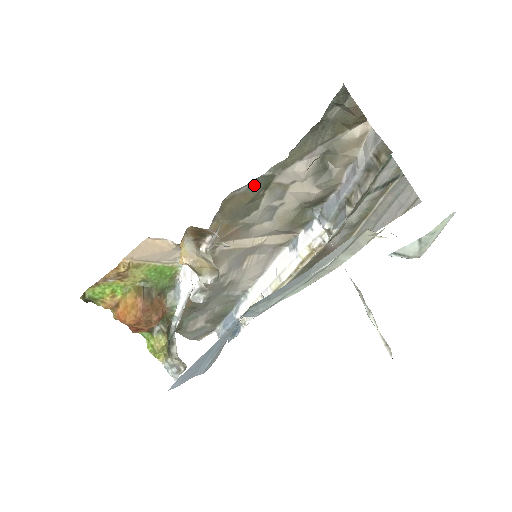
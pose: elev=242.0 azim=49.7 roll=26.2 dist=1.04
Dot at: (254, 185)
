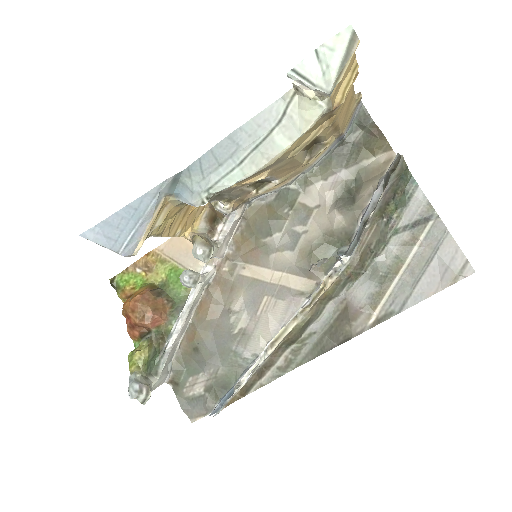
Dot at: (279, 199)
